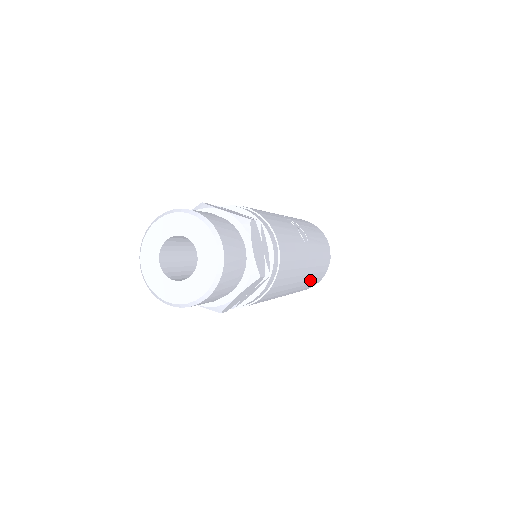
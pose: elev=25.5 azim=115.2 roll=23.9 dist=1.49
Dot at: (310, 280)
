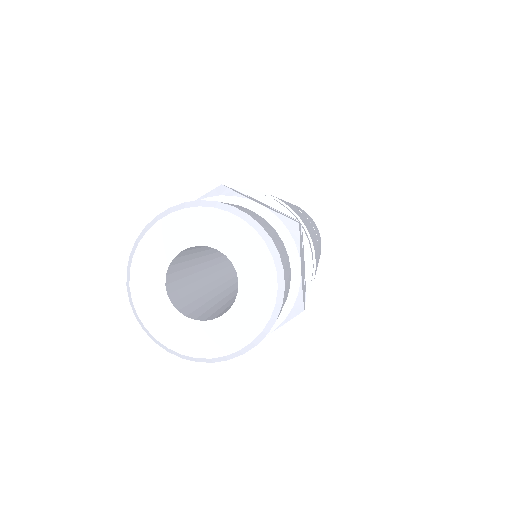
Dot at: occluded
